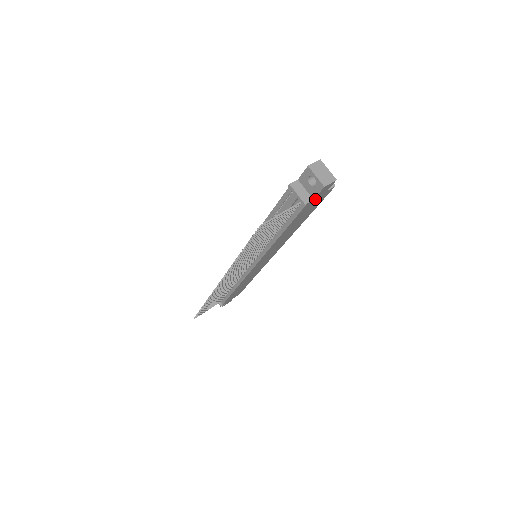
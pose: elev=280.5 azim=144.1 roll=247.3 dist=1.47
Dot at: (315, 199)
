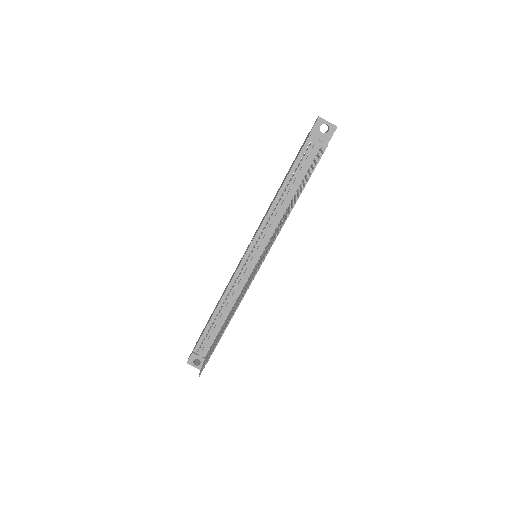
Dot at: occluded
